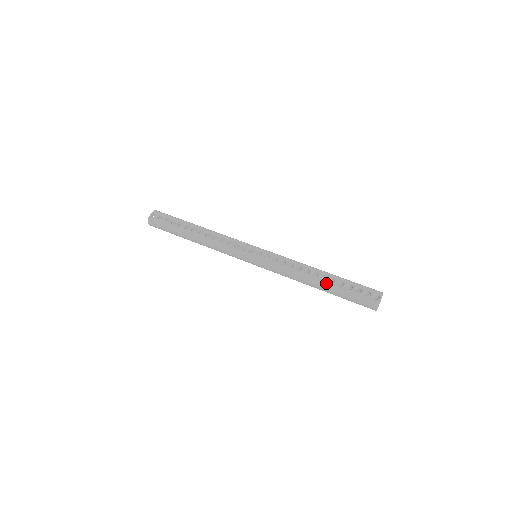
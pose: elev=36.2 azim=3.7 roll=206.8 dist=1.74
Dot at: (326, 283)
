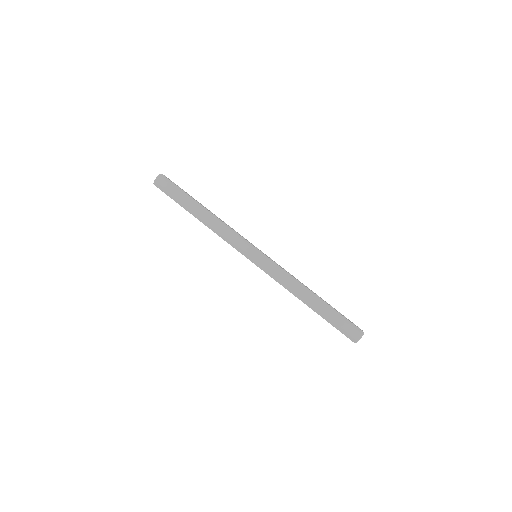
Dot at: occluded
